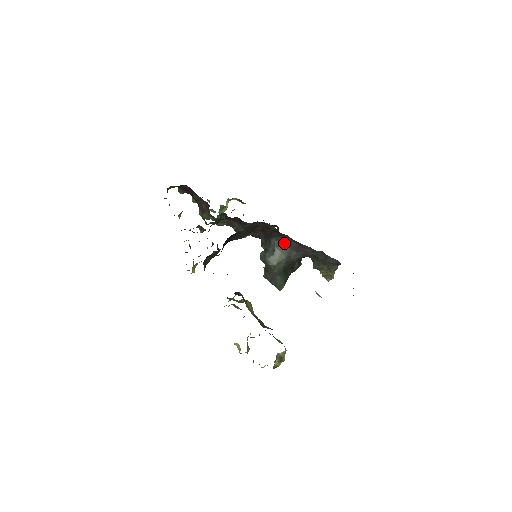
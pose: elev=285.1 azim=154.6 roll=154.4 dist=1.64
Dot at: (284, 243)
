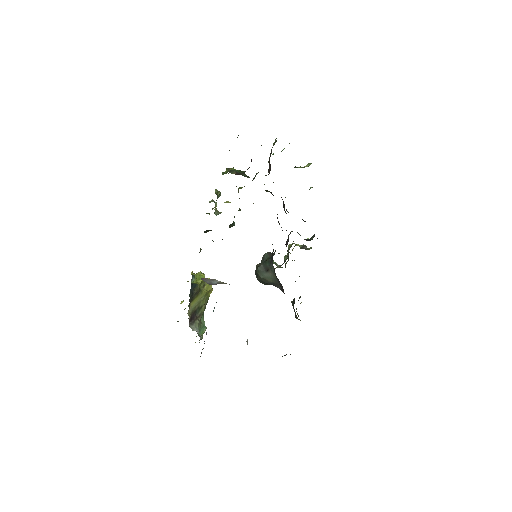
Dot at: (276, 277)
